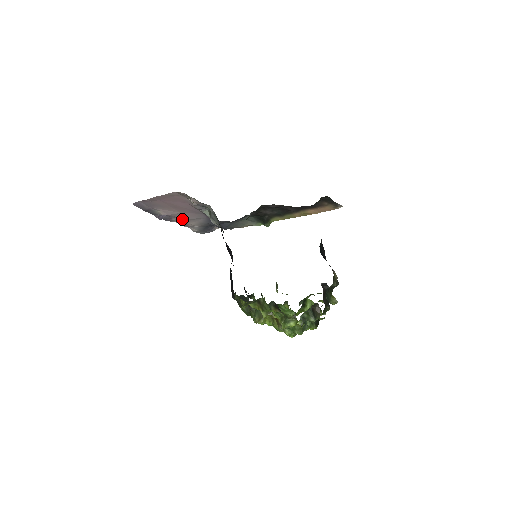
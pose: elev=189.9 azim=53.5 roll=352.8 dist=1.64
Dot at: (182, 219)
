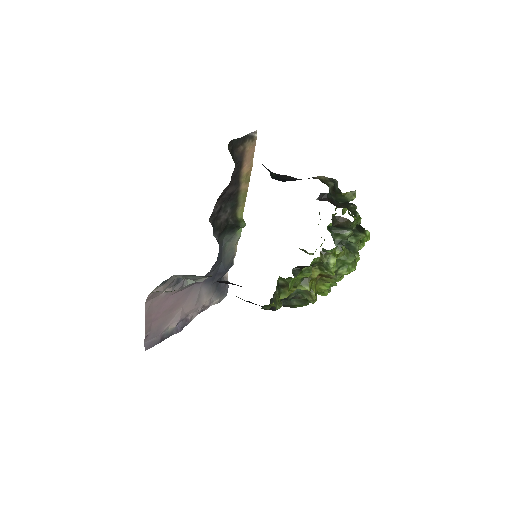
Dot at: (193, 309)
